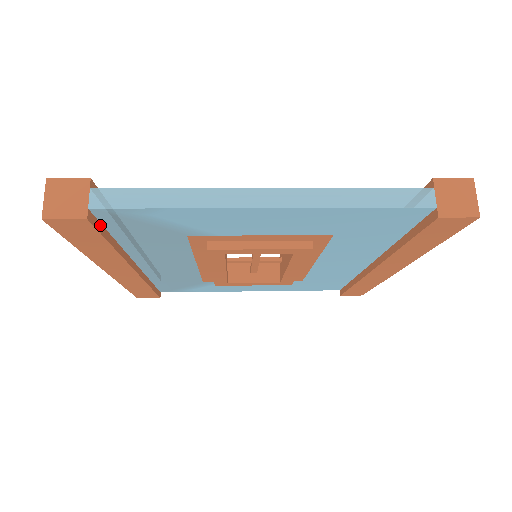
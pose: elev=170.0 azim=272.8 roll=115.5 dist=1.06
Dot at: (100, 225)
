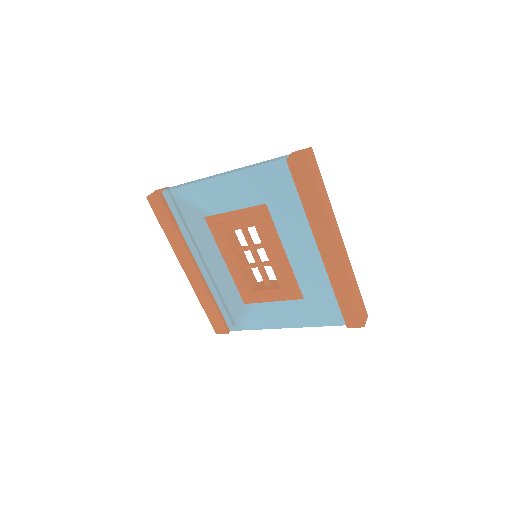
Dot at: (168, 208)
